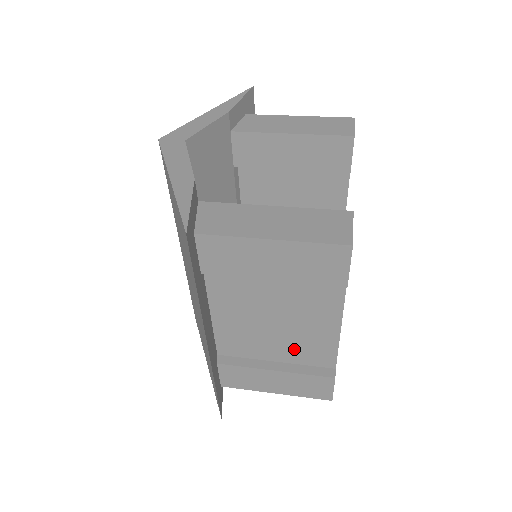
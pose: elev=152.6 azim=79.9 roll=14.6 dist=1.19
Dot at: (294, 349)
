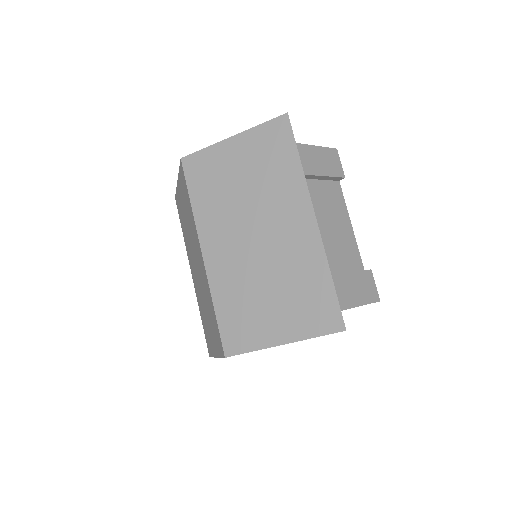
Dot at: (340, 256)
